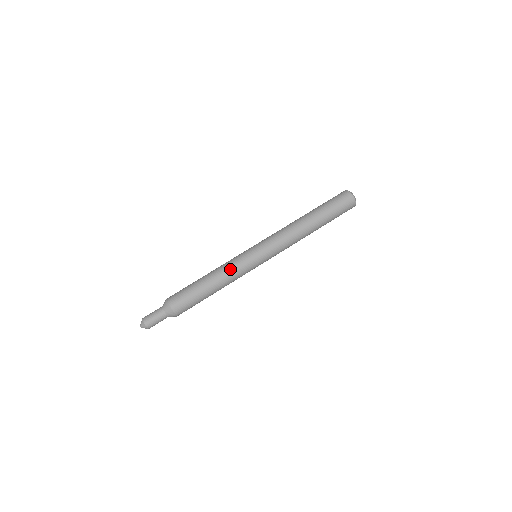
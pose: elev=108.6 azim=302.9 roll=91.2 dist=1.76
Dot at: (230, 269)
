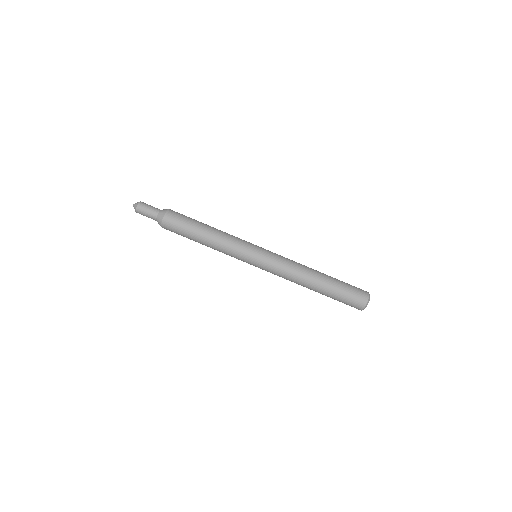
Dot at: (226, 247)
